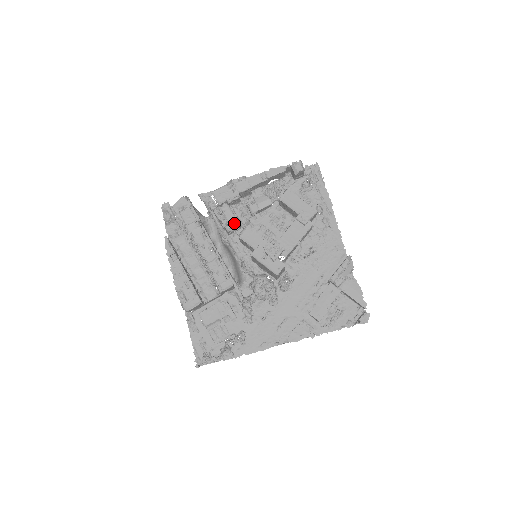
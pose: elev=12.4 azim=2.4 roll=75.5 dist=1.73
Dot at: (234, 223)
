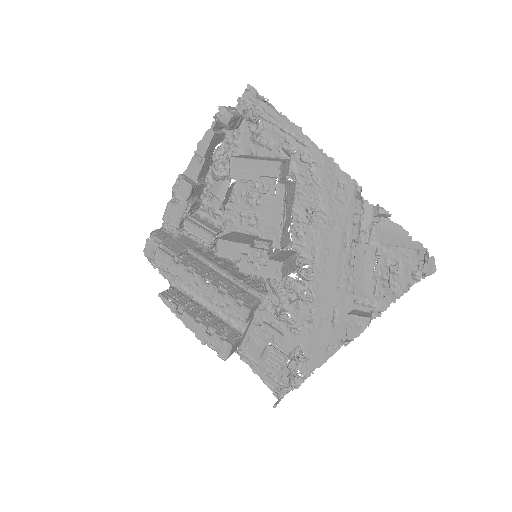
Dot at: (207, 237)
